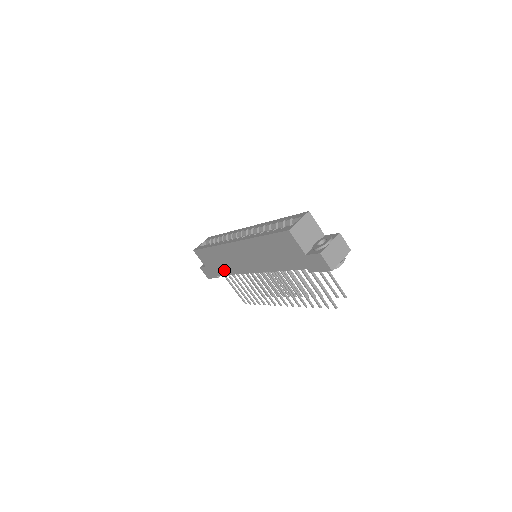
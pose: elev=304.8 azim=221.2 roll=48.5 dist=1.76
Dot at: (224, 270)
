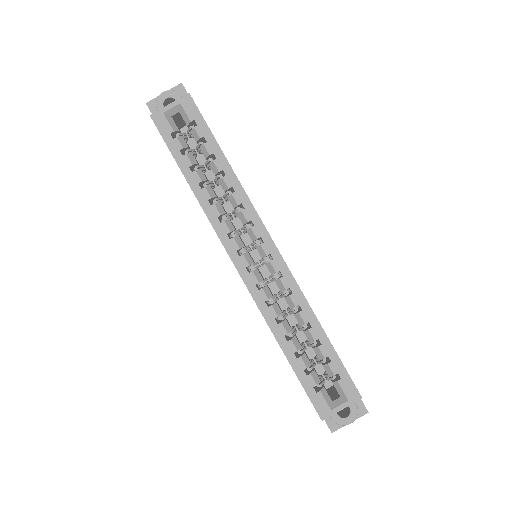
Dot at: occluded
